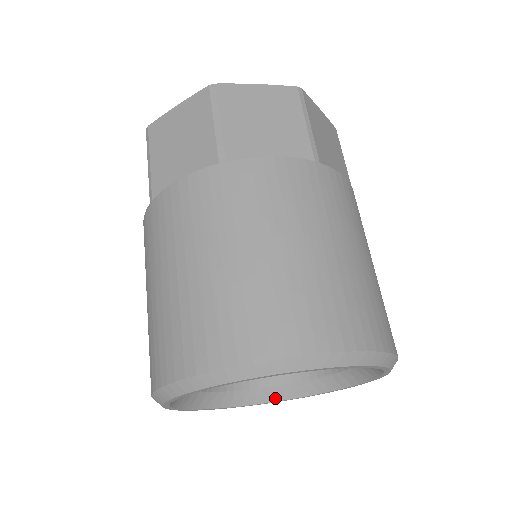
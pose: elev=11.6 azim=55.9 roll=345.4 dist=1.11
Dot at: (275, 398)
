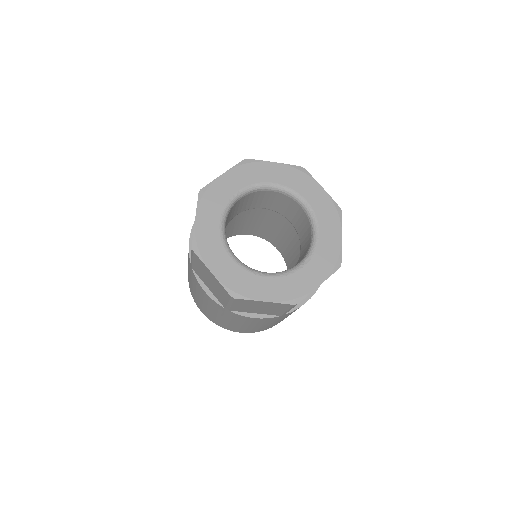
Dot at: occluded
